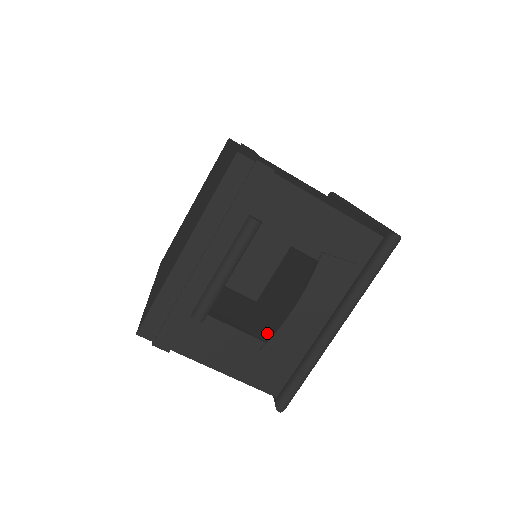
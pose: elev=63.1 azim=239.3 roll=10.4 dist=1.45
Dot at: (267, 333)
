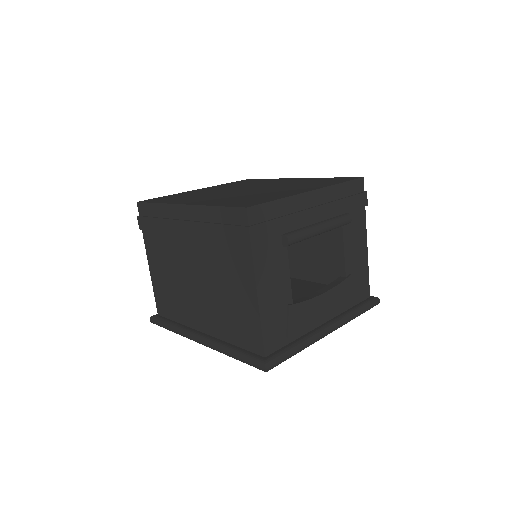
Dot at: occluded
